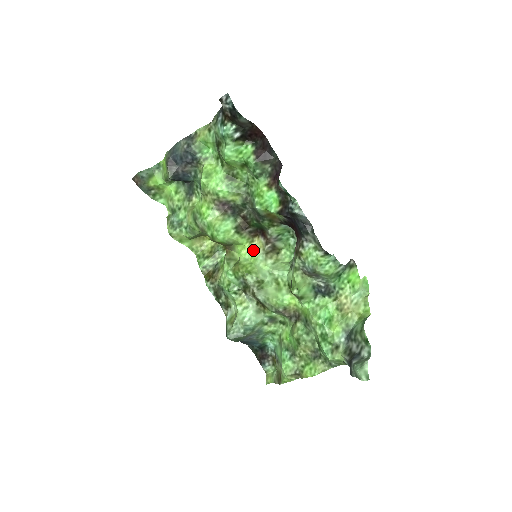
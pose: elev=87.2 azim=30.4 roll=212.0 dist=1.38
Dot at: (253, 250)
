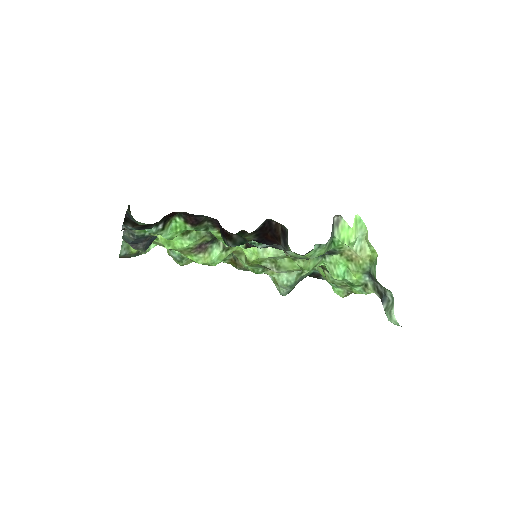
Dot at: occluded
